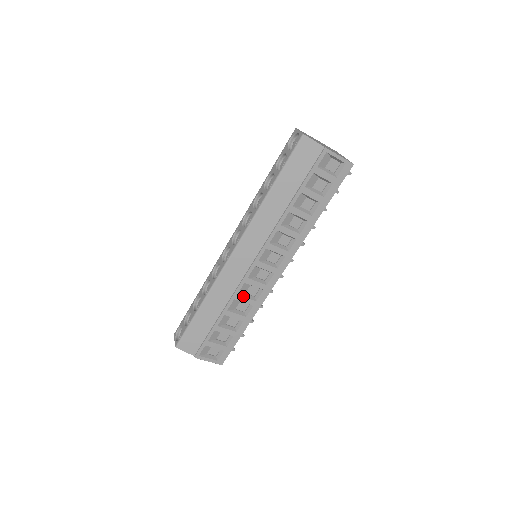
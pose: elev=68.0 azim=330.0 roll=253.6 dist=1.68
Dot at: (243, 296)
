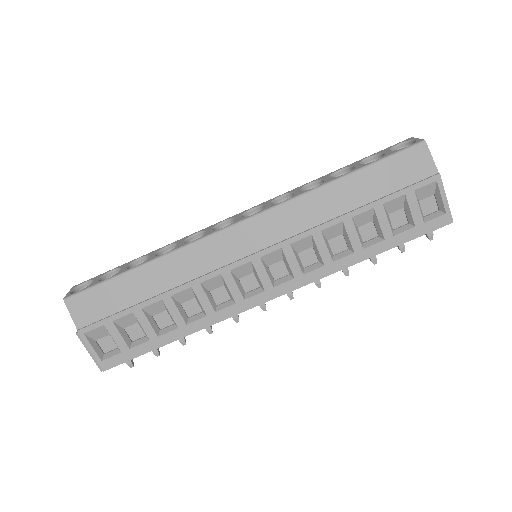
Dot at: (205, 292)
